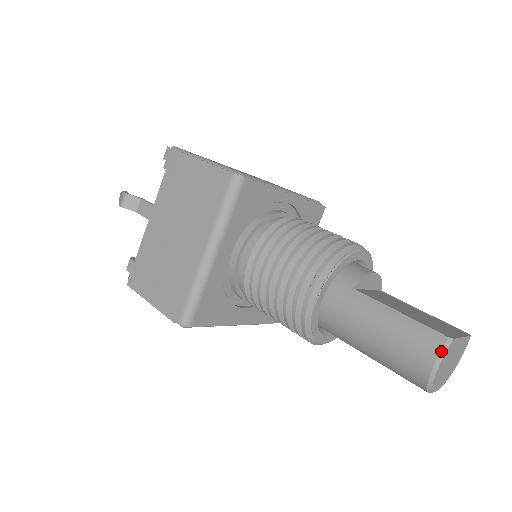
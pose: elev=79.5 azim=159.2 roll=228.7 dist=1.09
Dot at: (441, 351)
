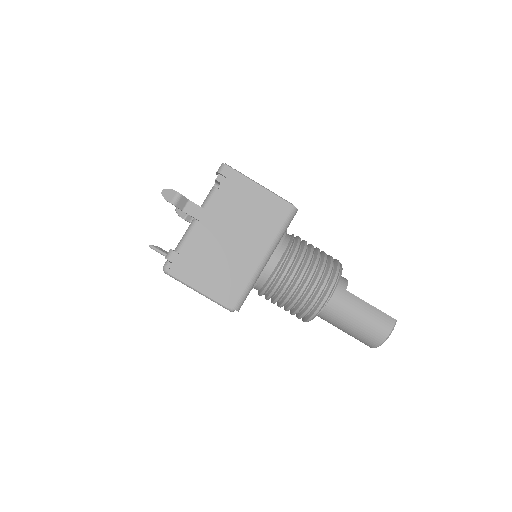
Dot at: (393, 327)
